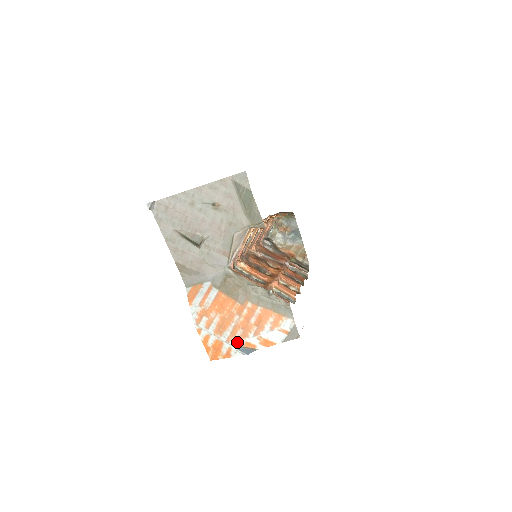
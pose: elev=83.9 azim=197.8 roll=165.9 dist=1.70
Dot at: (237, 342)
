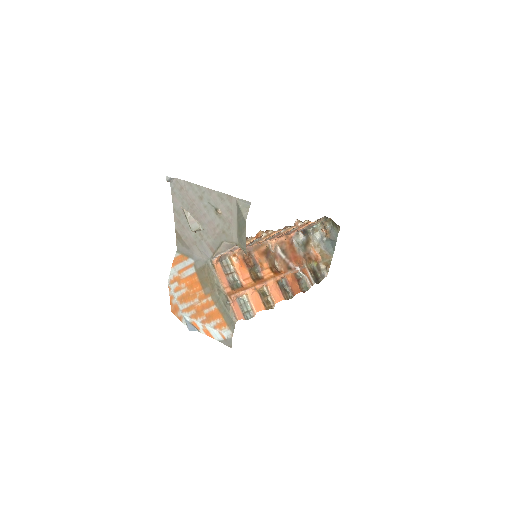
Dot at: (188, 317)
